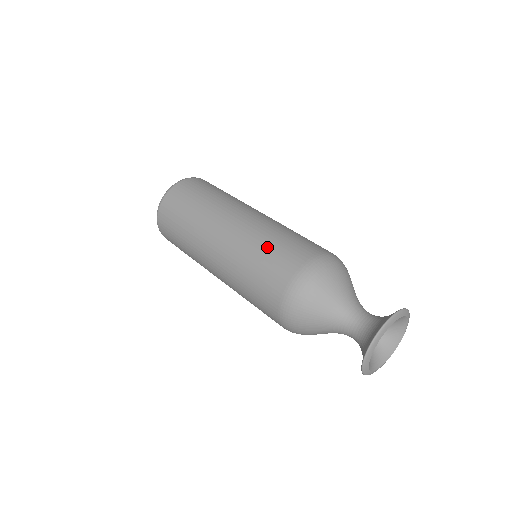
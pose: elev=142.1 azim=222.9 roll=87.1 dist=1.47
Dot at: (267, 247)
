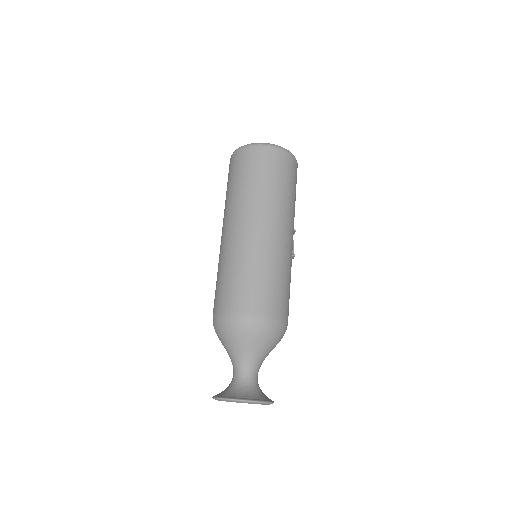
Dot at: (256, 275)
